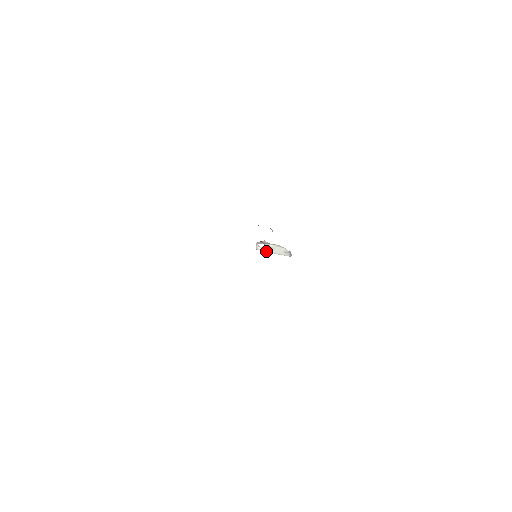
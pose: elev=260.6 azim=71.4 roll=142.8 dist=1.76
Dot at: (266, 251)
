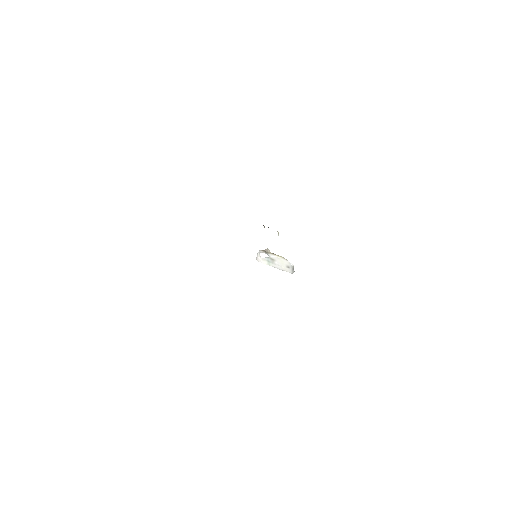
Dot at: (267, 264)
